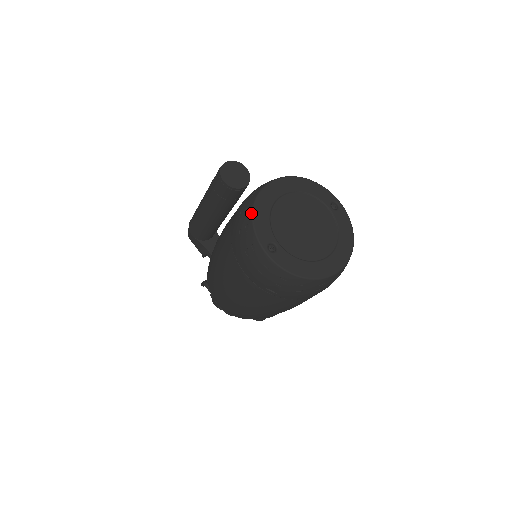
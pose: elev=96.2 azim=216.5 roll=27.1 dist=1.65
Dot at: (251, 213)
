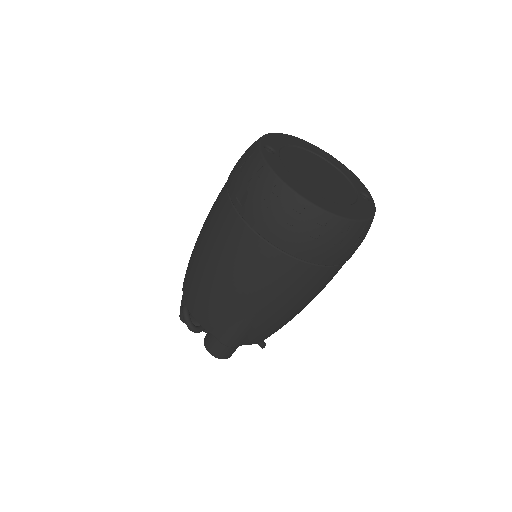
Dot at: (273, 133)
